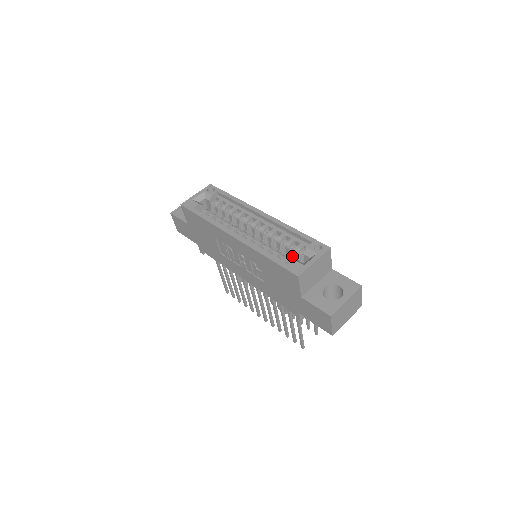
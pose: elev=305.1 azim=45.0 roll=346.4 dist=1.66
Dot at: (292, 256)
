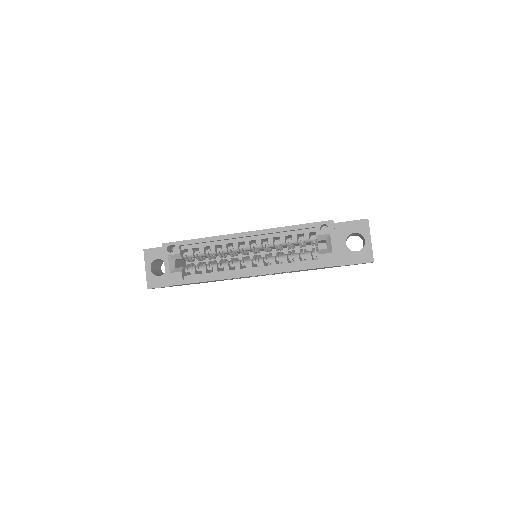
Dot at: (304, 245)
